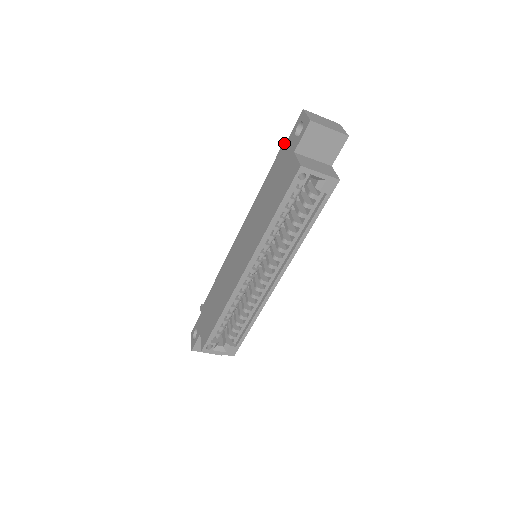
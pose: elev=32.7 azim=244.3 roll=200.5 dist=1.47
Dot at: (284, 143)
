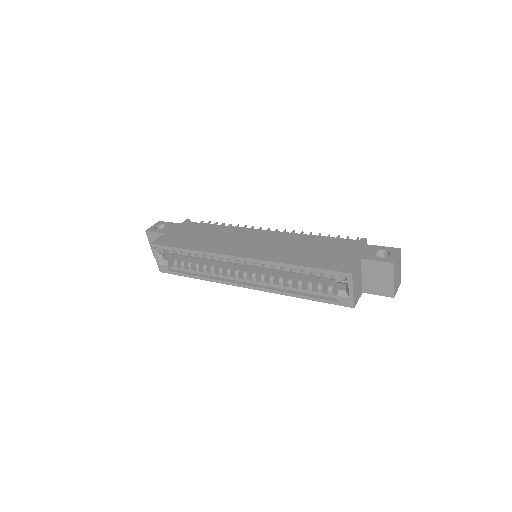
Dot at: (365, 242)
